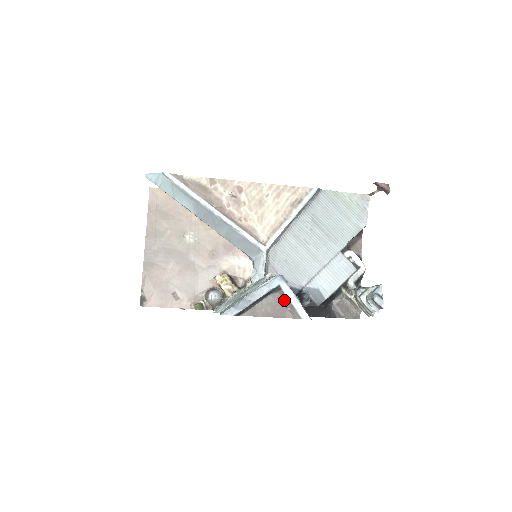
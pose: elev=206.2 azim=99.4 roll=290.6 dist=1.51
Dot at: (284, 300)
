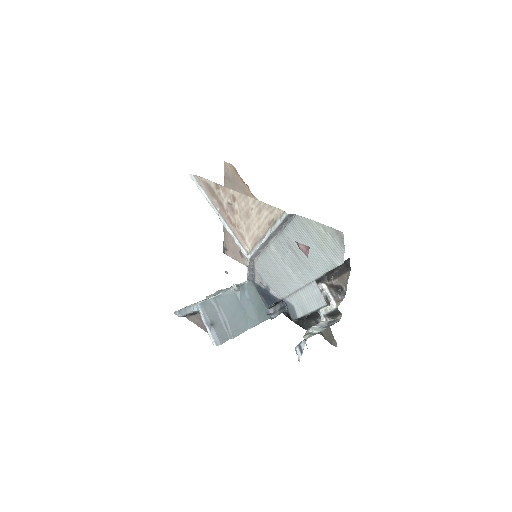
Dot at: occluded
